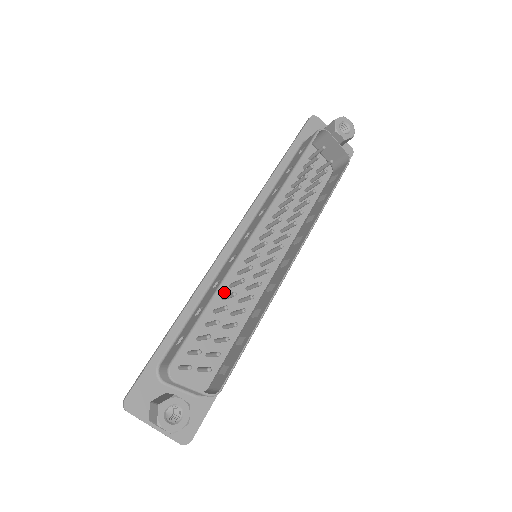
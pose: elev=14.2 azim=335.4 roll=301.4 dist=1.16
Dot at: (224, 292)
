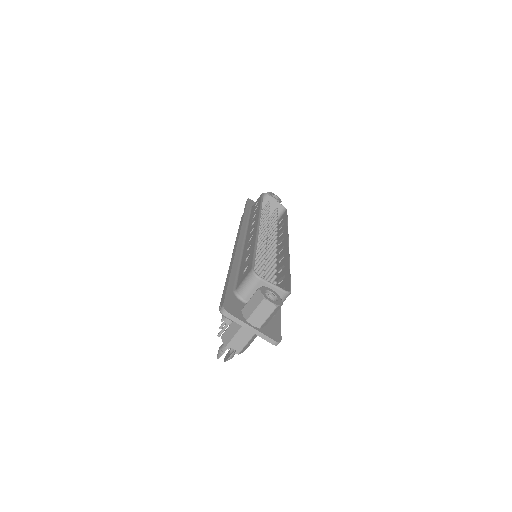
Dot at: occluded
